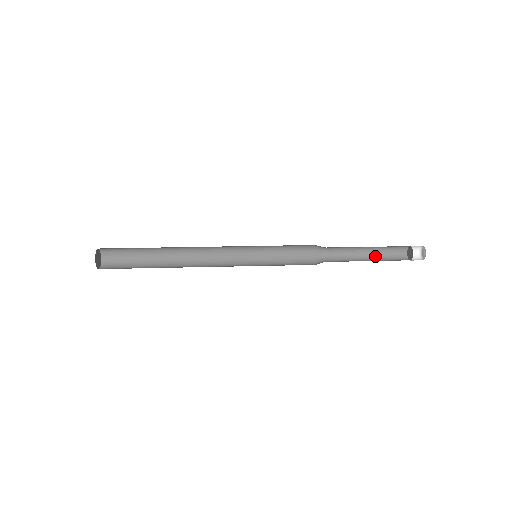
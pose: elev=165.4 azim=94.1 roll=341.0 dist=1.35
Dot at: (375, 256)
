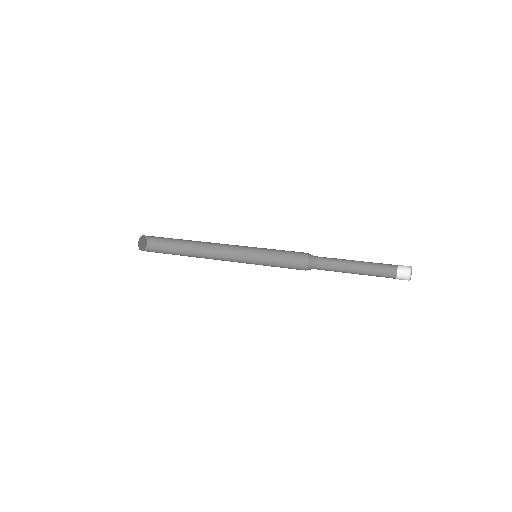
Dot at: (364, 271)
